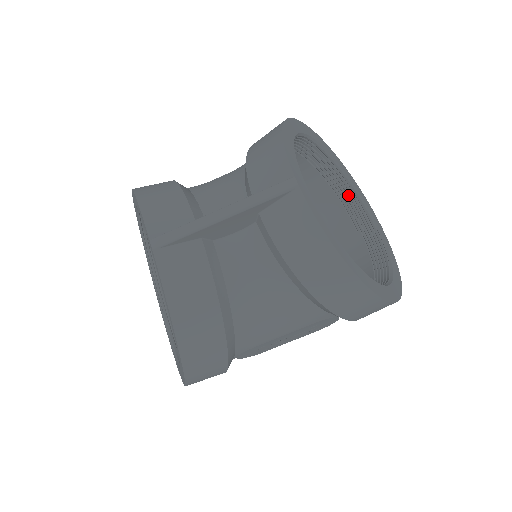
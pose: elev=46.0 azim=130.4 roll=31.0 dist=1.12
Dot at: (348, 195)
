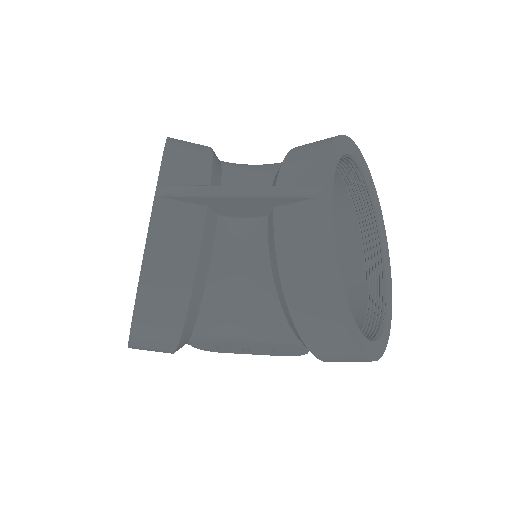
Dot at: (373, 241)
